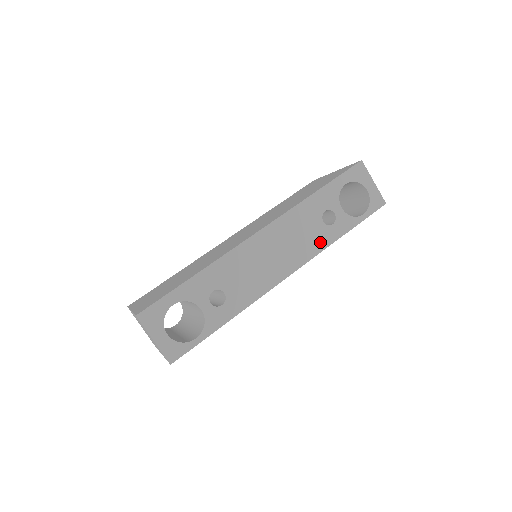
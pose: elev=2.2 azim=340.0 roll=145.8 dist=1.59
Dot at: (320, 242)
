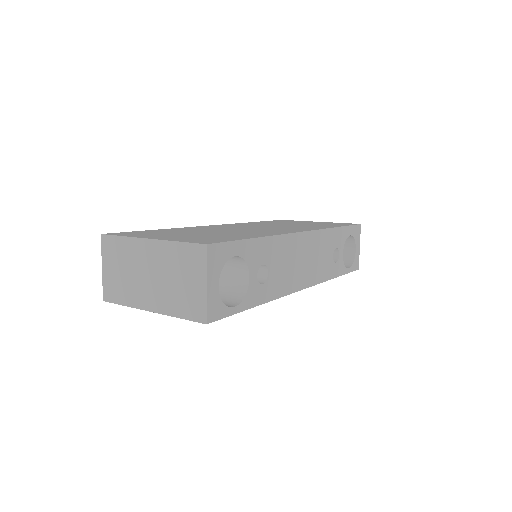
Dot at: (326, 272)
